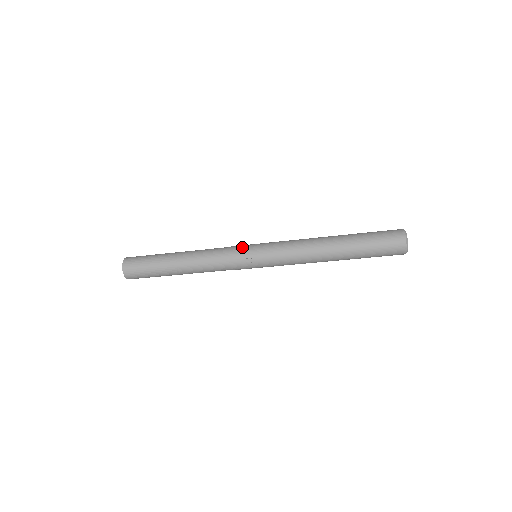
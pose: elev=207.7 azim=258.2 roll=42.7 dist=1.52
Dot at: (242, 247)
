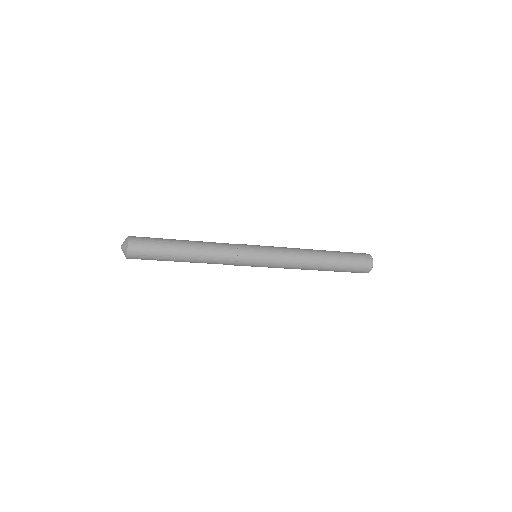
Dot at: (249, 247)
